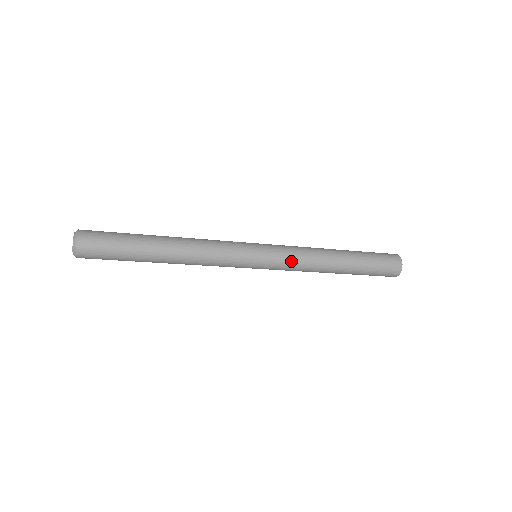
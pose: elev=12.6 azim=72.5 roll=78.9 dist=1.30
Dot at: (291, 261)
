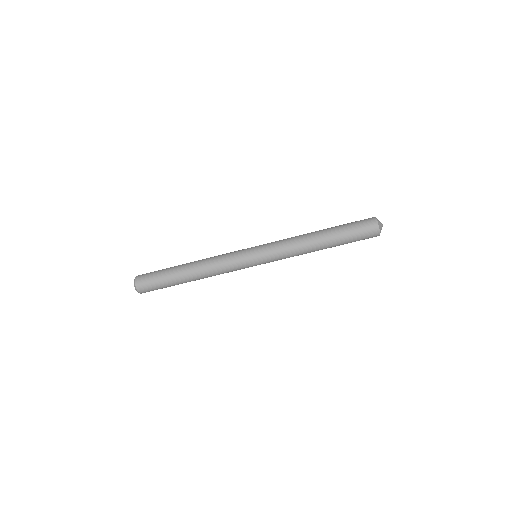
Dot at: occluded
